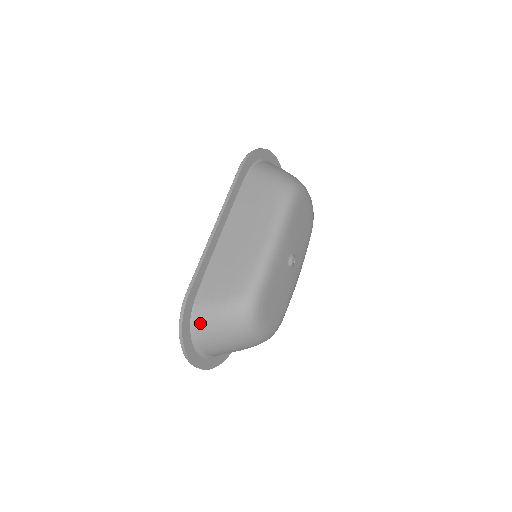
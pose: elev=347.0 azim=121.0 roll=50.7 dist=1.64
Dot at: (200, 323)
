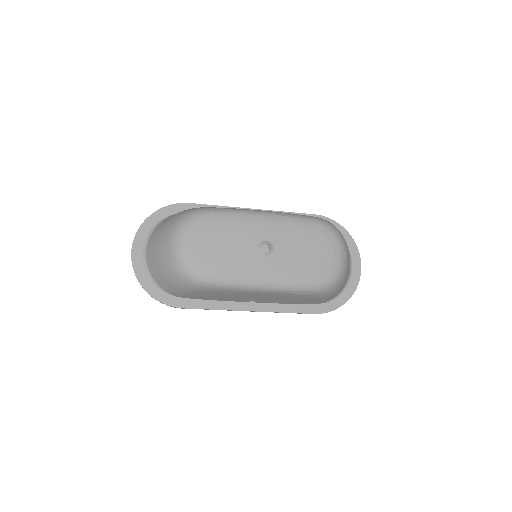
Dot at: occluded
